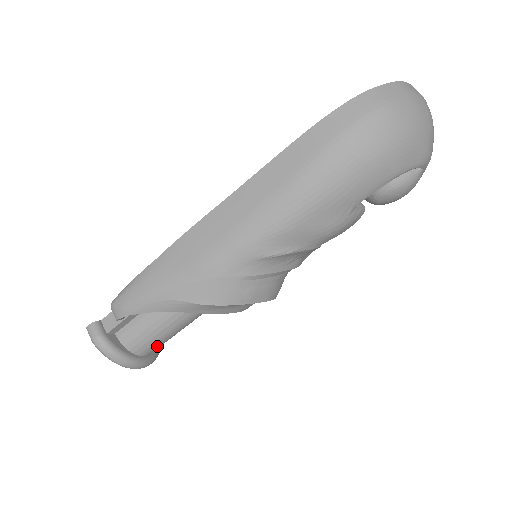
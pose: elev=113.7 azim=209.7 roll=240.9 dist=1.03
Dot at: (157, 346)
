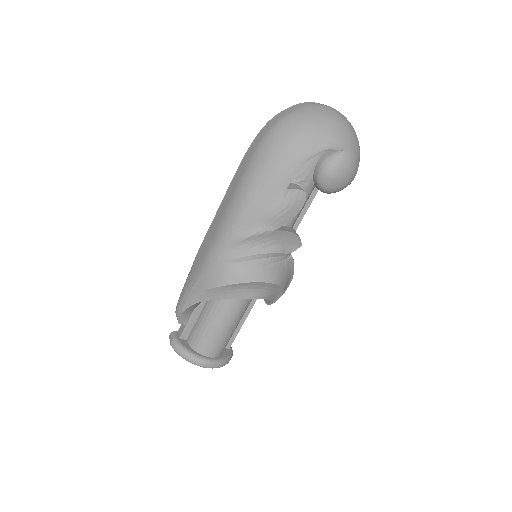
Dot at: (214, 346)
